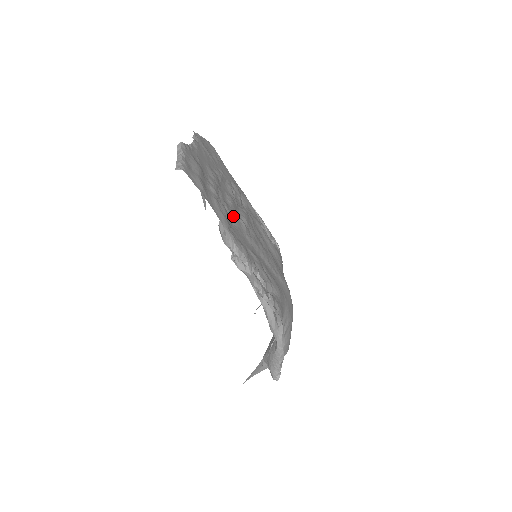
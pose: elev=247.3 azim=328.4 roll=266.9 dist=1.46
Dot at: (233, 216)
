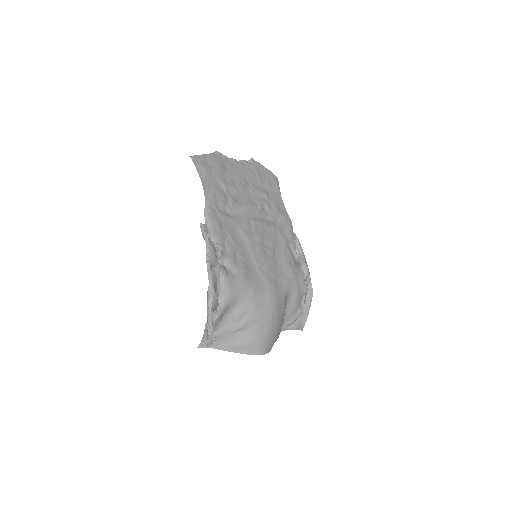
Dot at: (237, 211)
